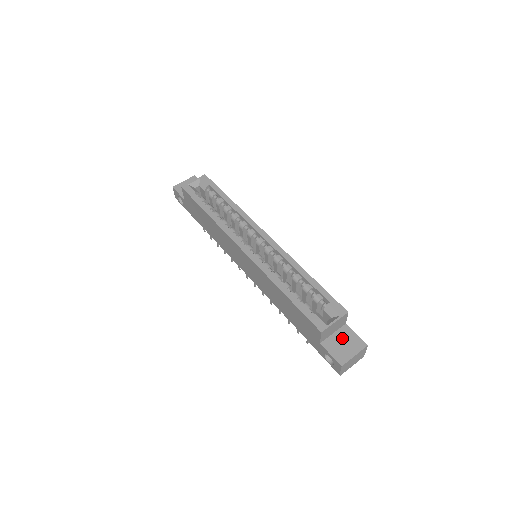
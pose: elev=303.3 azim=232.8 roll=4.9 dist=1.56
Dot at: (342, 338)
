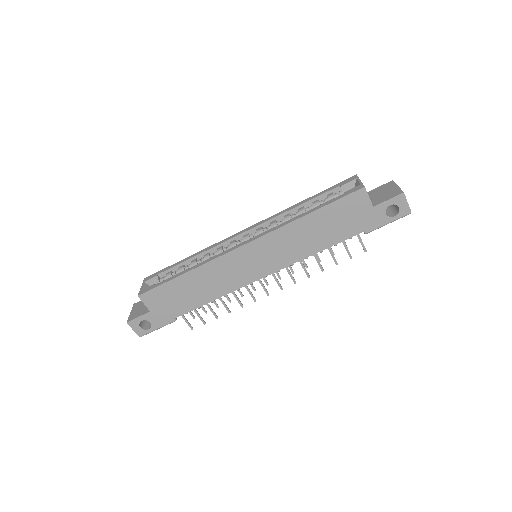
Dot at: (377, 194)
